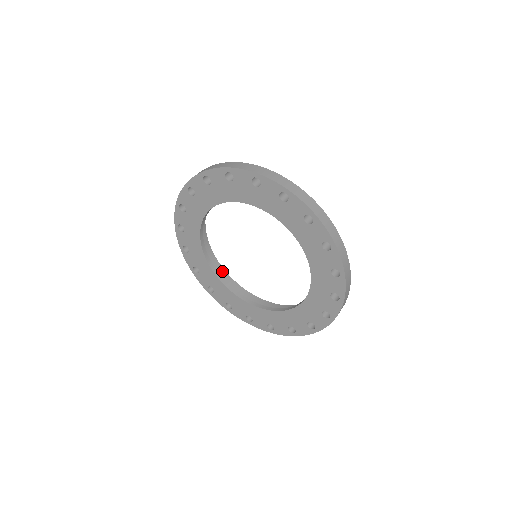
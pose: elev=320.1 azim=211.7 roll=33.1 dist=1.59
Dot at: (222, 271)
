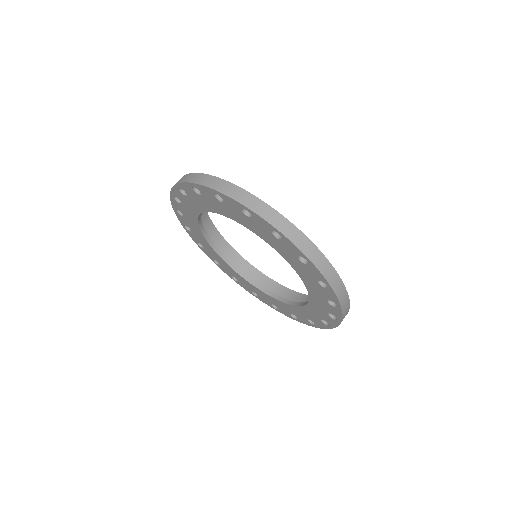
Dot at: occluded
